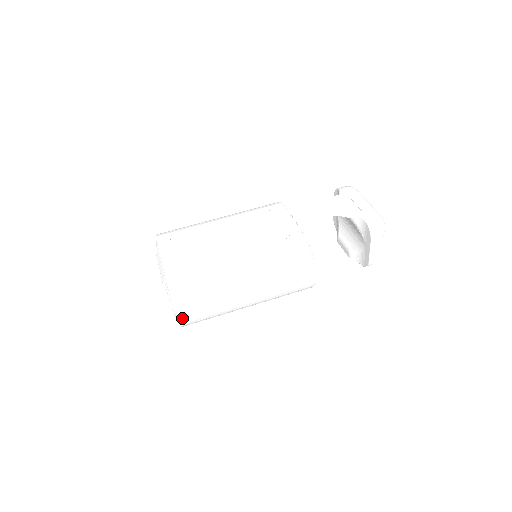
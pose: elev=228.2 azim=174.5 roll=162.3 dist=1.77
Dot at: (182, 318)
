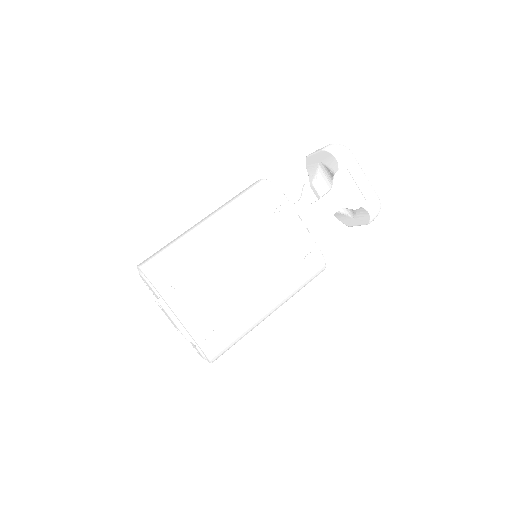
Dot at: occluded
